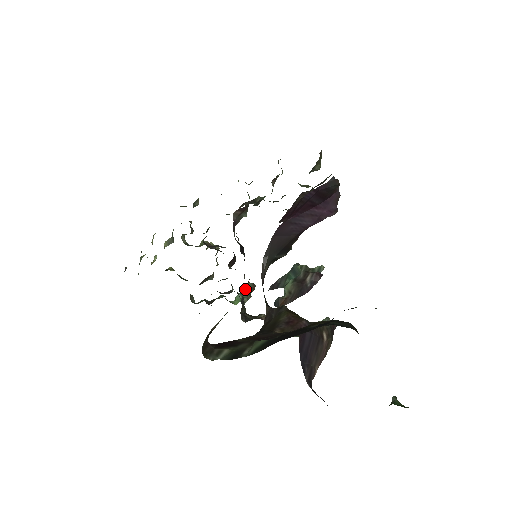
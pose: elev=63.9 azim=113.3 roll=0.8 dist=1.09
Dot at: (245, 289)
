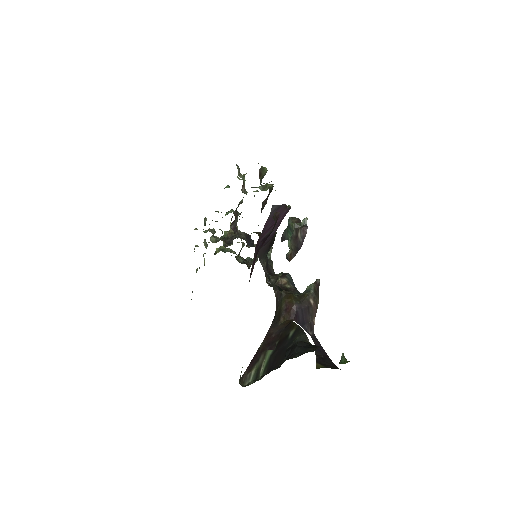
Dot at: occluded
